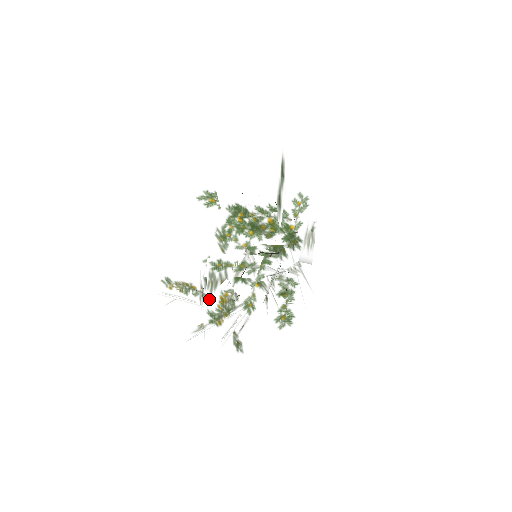
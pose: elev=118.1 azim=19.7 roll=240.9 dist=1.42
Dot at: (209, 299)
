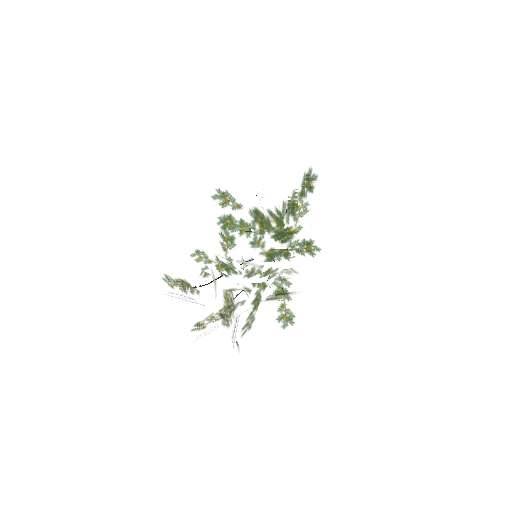
Dot at: occluded
